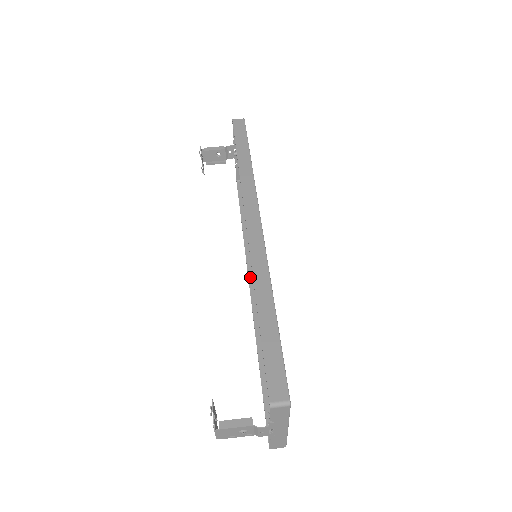
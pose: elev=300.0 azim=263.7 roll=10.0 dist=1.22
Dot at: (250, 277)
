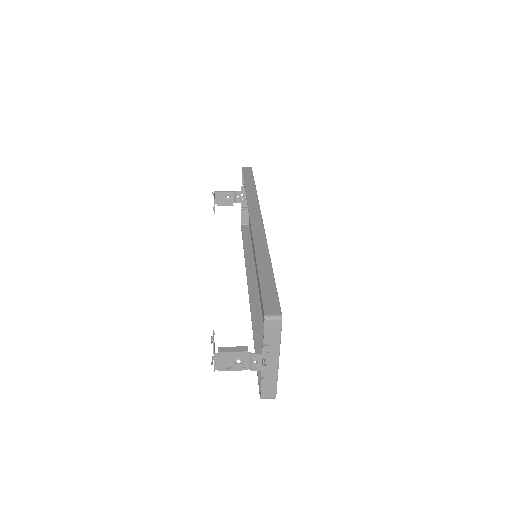
Dot at: (249, 284)
